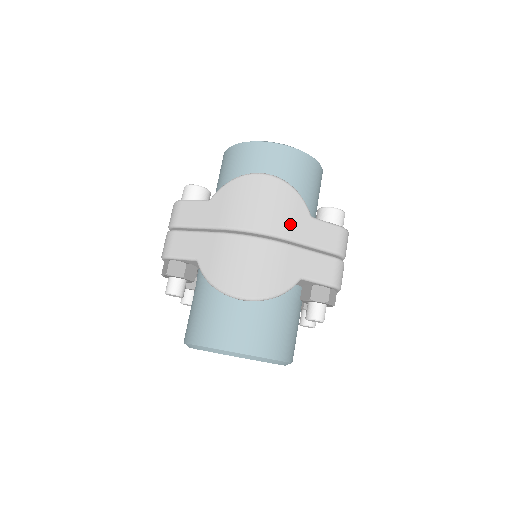
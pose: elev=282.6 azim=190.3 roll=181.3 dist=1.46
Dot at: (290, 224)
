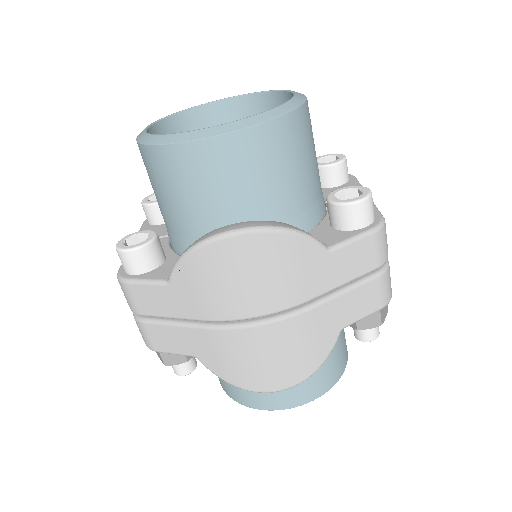
Dot at: (303, 283)
